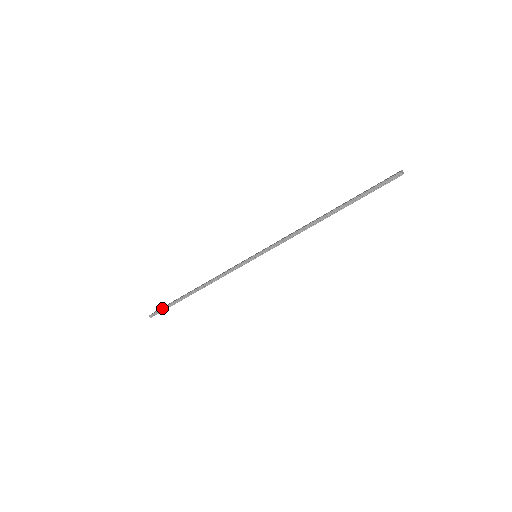
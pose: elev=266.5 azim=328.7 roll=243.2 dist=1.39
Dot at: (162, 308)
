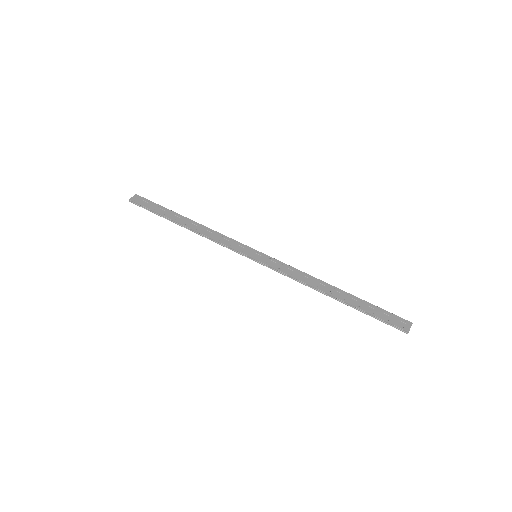
Dot at: (146, 207)
